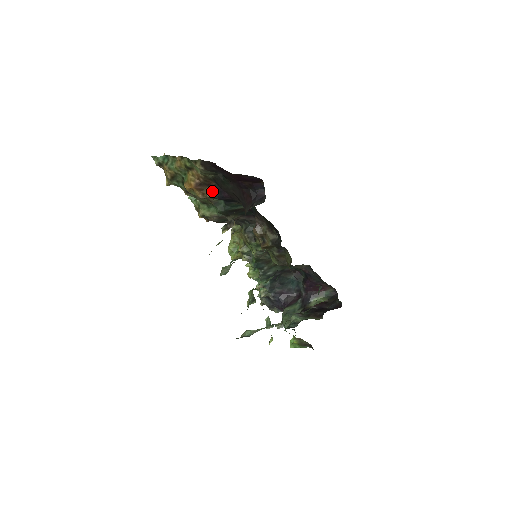
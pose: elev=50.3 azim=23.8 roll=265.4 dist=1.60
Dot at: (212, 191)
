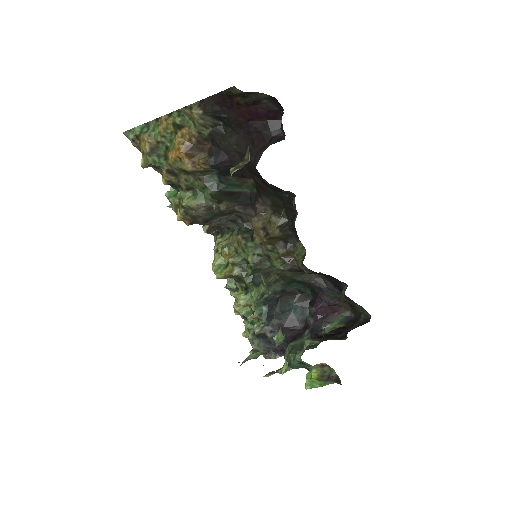
Dot at: (206, 156)
